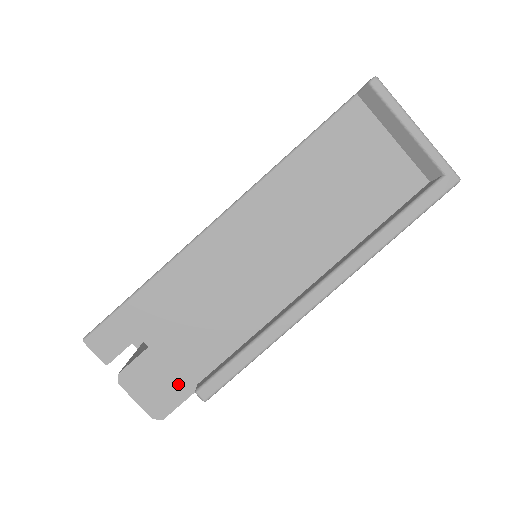
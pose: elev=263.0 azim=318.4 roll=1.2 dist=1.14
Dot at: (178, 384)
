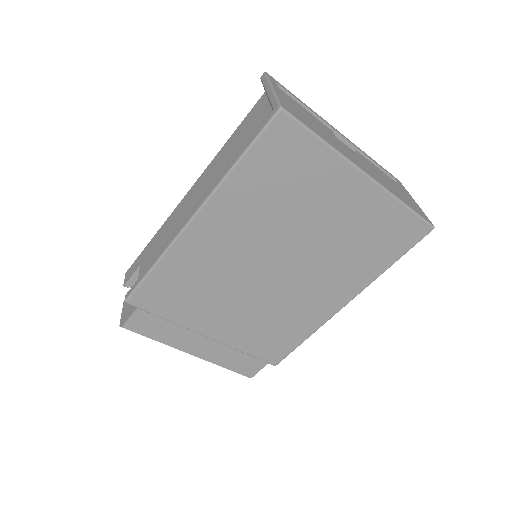
Dot at: occluded
